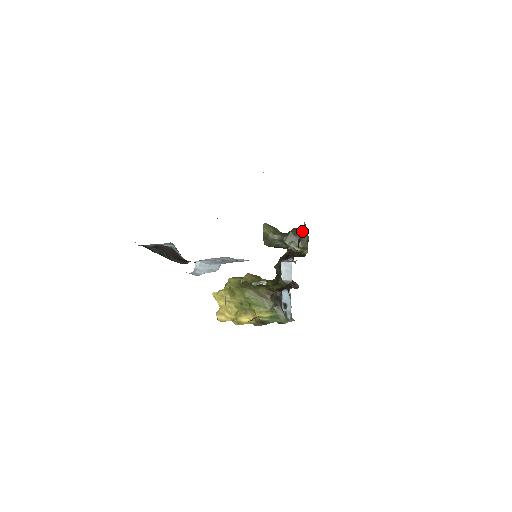
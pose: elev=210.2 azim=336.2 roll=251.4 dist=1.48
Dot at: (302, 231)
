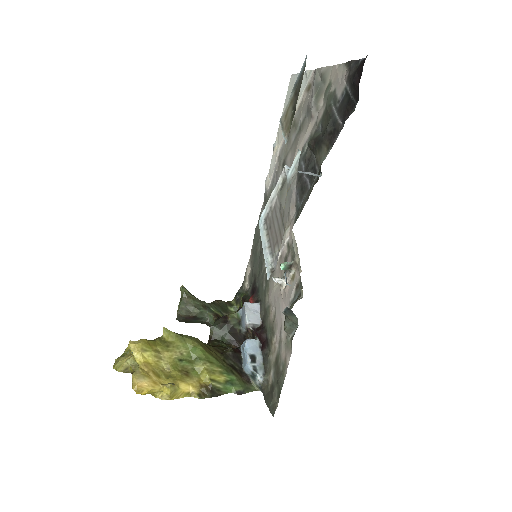
Dot at: (228, 303)
